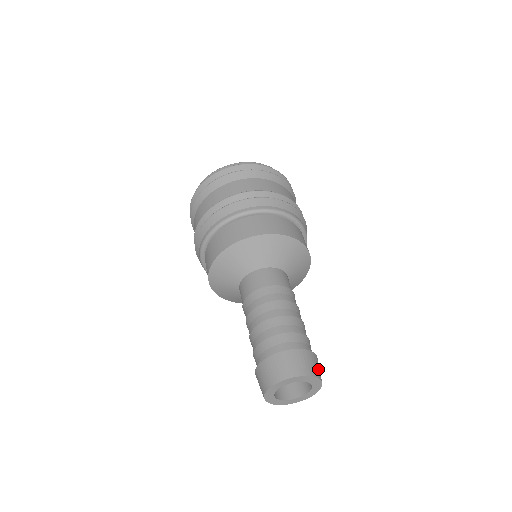
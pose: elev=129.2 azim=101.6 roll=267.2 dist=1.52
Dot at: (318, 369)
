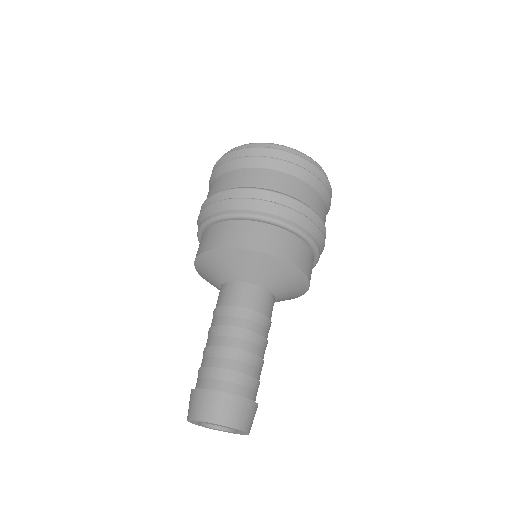
Dot at: (250, 420)
